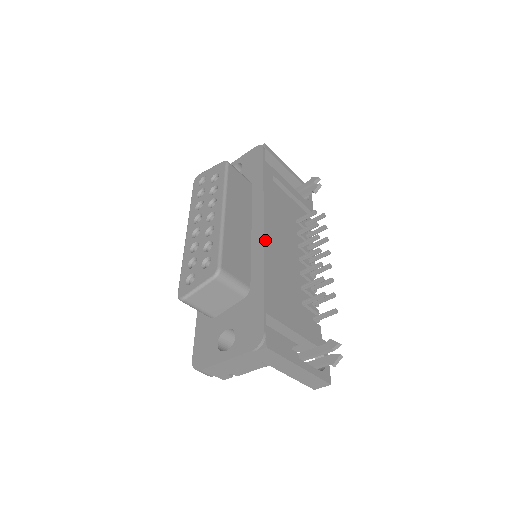
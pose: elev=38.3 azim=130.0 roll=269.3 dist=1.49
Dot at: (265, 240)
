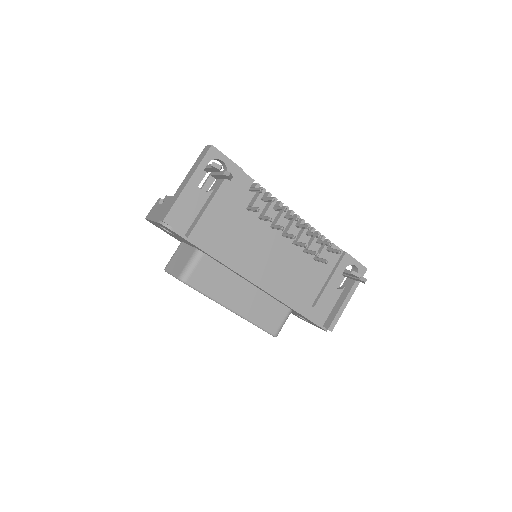
Dot at: (268, 291)
